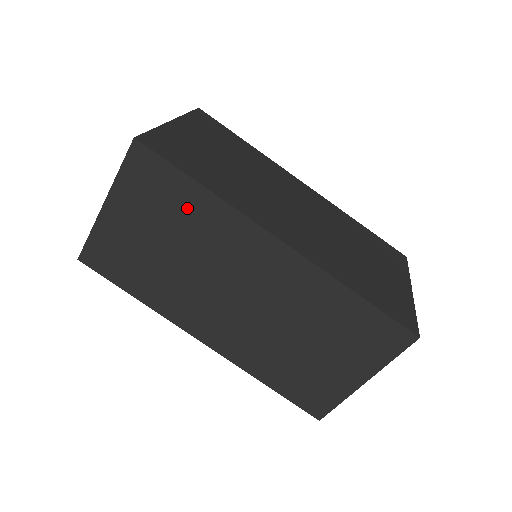
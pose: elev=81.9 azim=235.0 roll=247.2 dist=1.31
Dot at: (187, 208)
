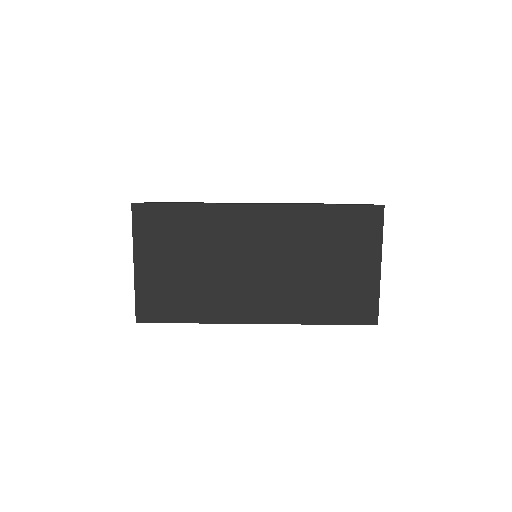
Dot at: (188, 226)
